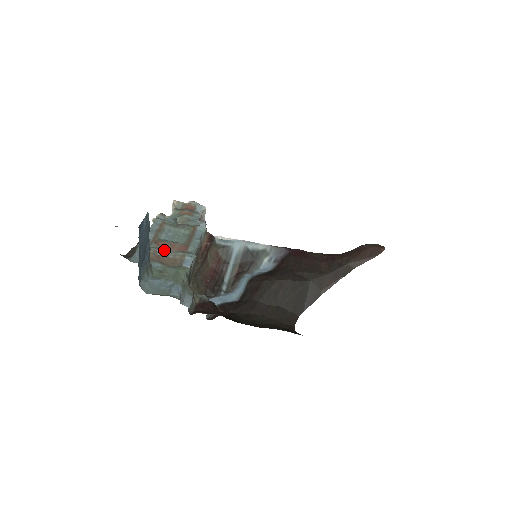
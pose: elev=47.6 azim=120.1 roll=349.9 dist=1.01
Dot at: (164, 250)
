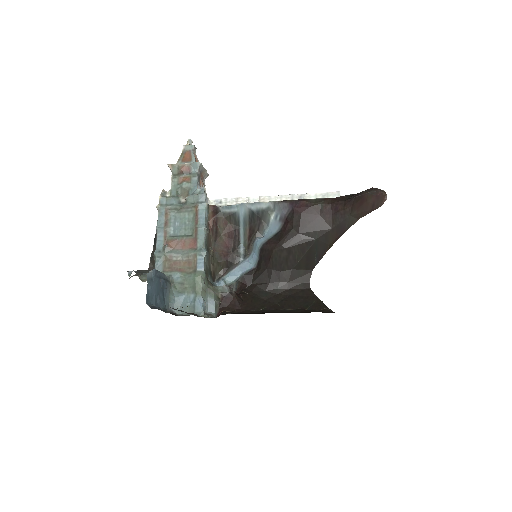
Dot at: (177, 252)
